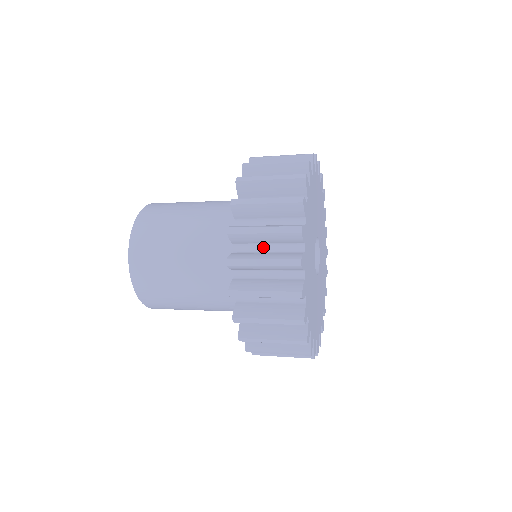
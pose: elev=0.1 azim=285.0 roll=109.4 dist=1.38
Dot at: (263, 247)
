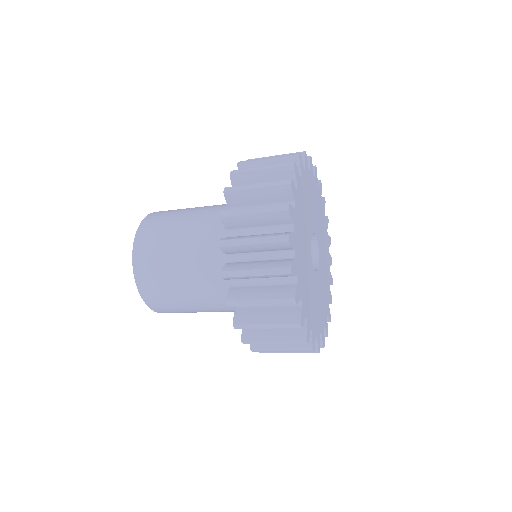
Dot at: (255, 255)
